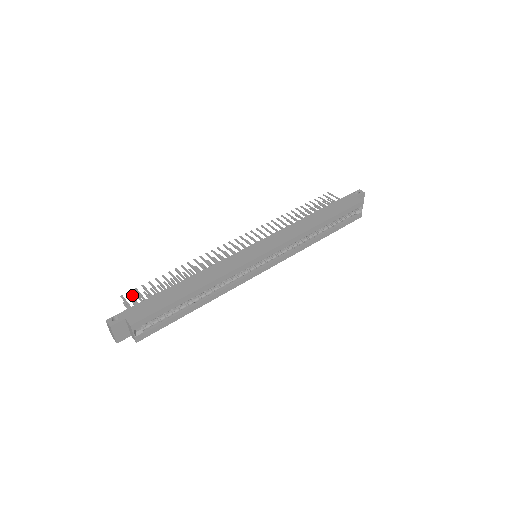
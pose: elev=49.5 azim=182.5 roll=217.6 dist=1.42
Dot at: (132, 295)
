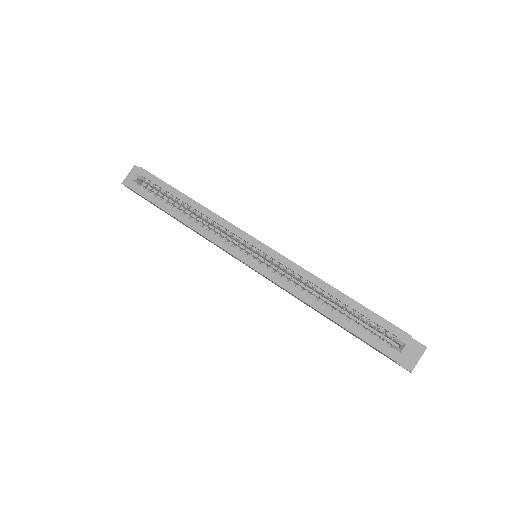
Dot at: occluded
